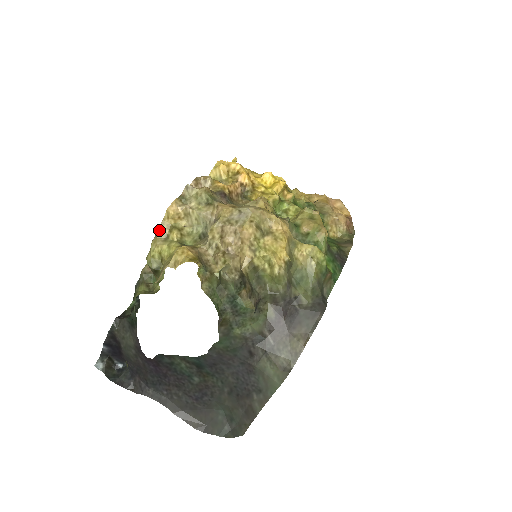
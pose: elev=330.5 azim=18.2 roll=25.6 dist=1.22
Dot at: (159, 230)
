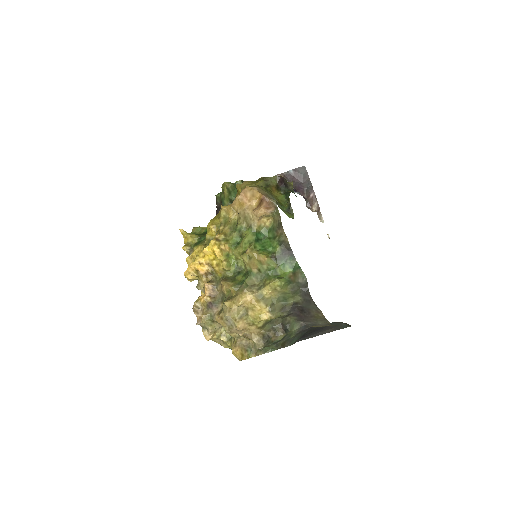
Dot at: (216, 342)
